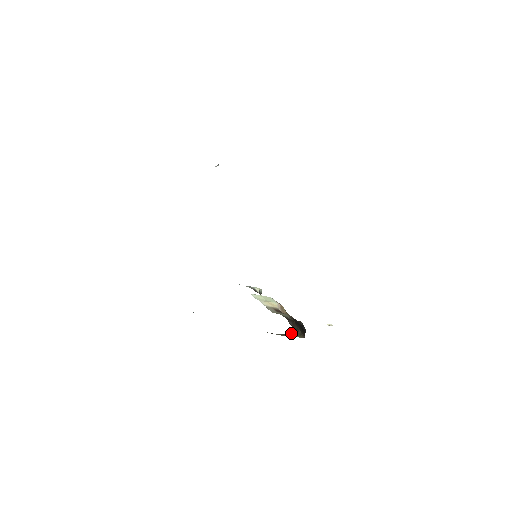
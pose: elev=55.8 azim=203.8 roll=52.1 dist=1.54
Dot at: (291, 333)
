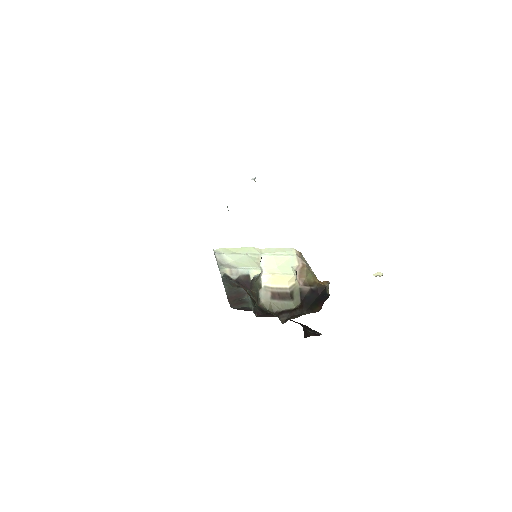
Dot at: (289, 318)
